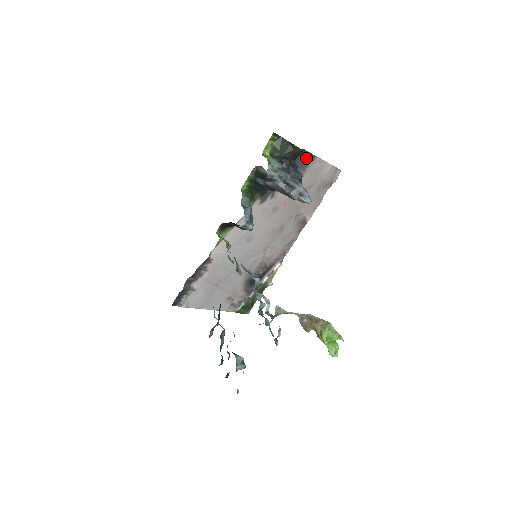
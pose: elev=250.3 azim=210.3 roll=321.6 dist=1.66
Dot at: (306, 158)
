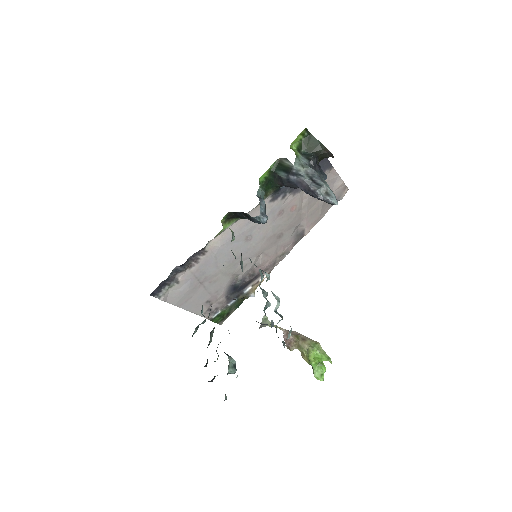
Dot at: (324, 166)
